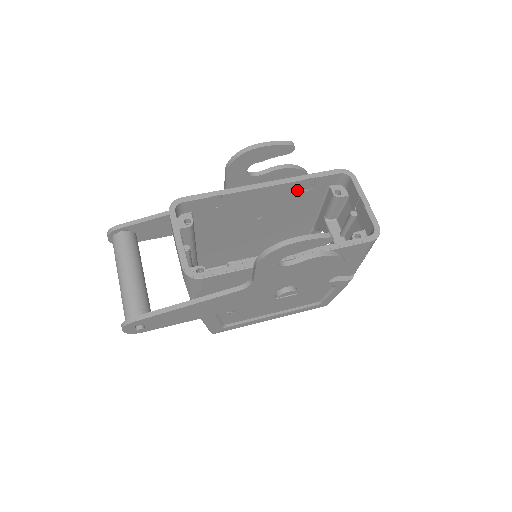
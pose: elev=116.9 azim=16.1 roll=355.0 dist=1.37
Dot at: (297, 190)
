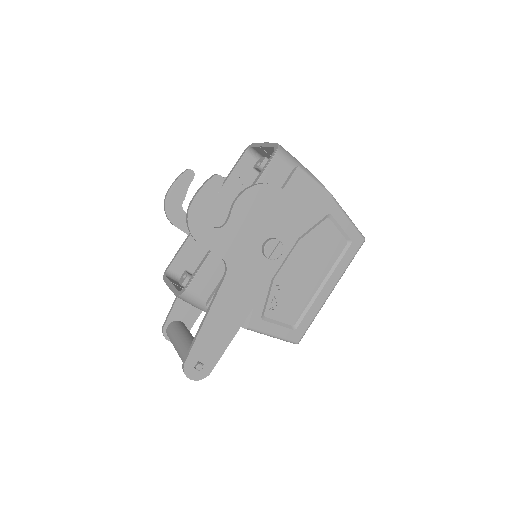
Dot at: (234, 191)
